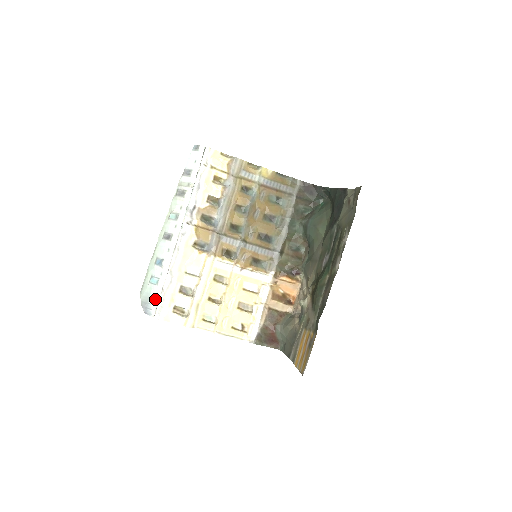
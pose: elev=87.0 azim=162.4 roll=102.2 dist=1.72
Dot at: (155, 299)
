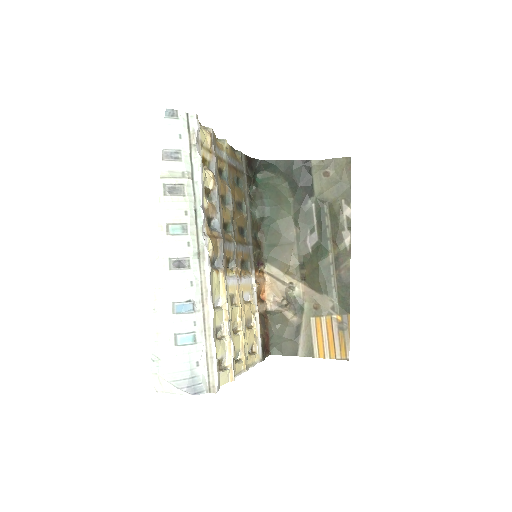
Dot at: (201, 365)
